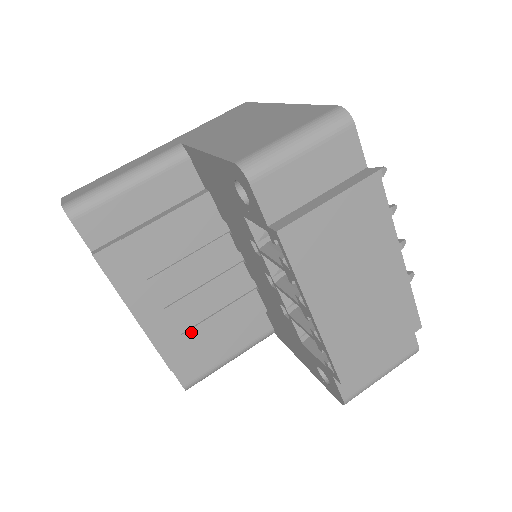
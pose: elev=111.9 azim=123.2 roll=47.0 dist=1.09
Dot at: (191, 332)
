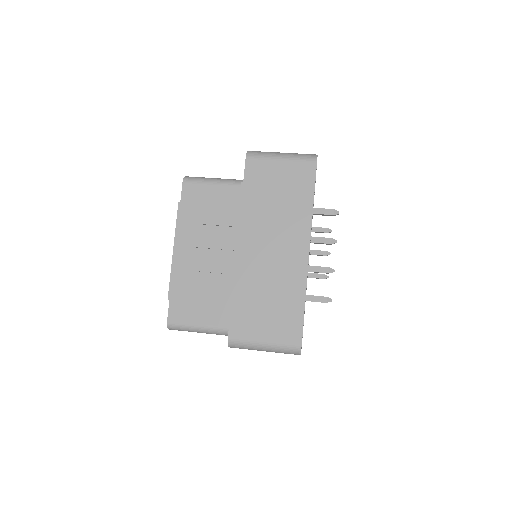
Dot at: (194, 283)
